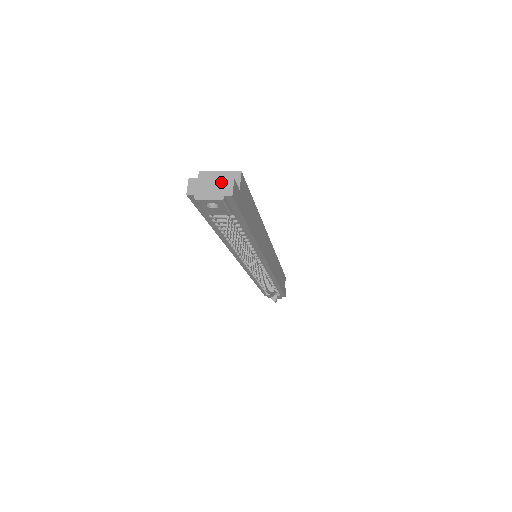
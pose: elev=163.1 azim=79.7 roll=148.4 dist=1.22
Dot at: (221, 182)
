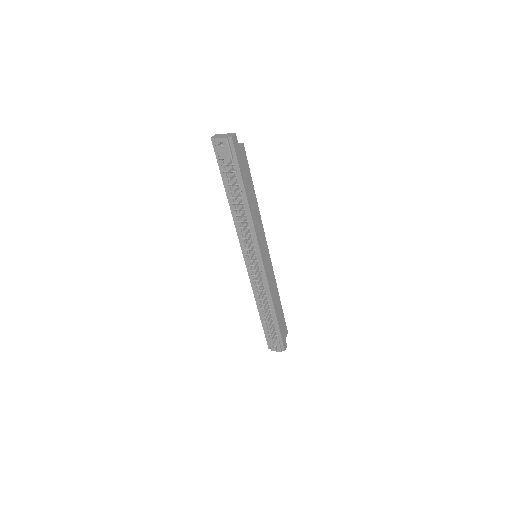
Dot at: (229, 134)
